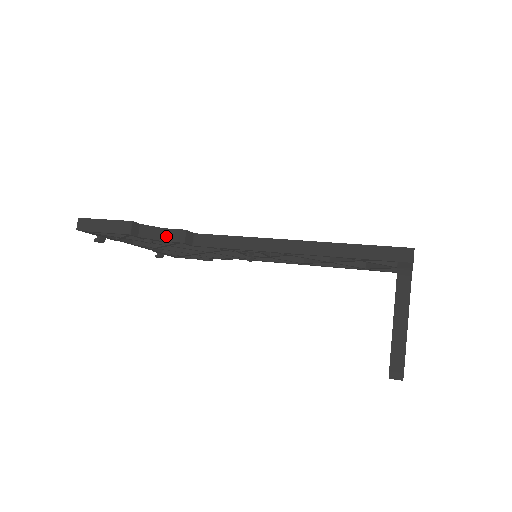
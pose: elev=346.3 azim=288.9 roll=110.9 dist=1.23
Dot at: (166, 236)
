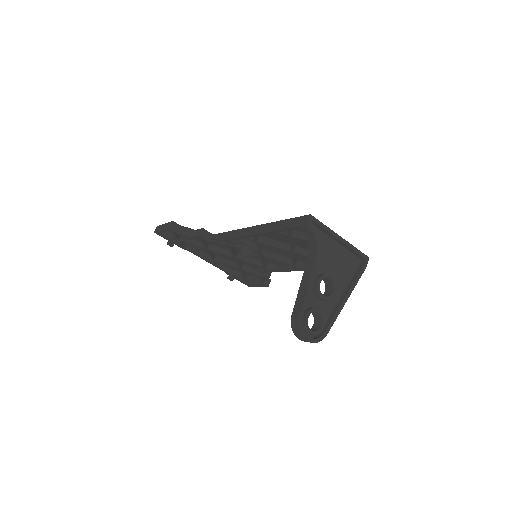
Dot at: (194, 234)
